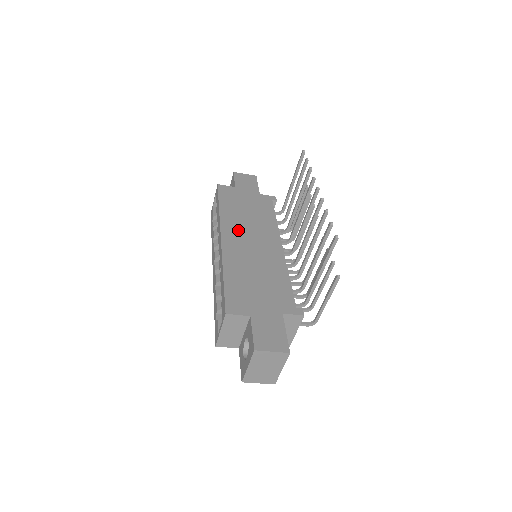
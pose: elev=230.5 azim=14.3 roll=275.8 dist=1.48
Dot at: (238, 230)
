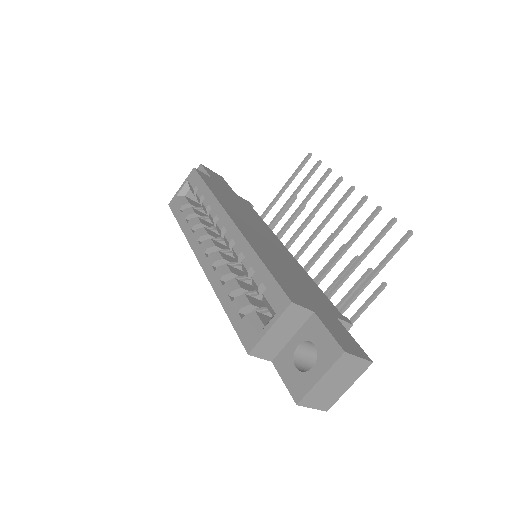
Dot at: (242, 219)
